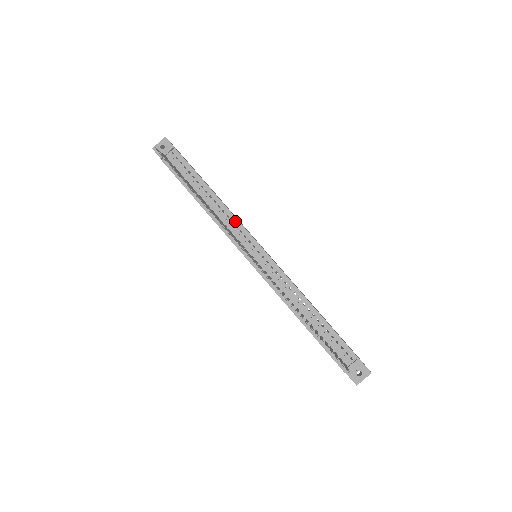
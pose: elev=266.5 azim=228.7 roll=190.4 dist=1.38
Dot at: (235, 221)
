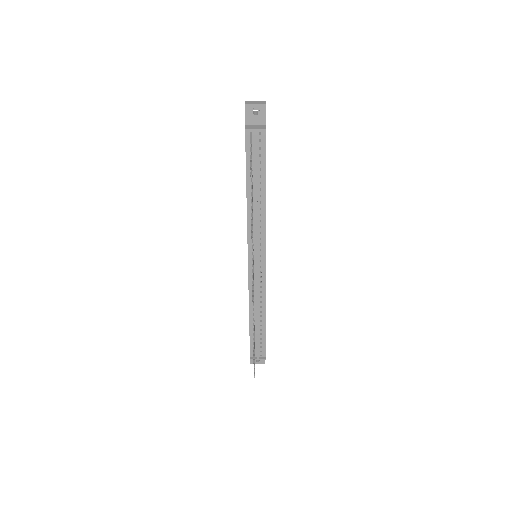
Dot at: (263, 229)
